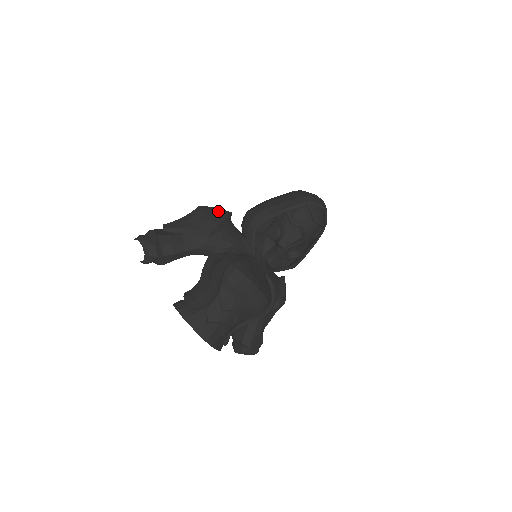
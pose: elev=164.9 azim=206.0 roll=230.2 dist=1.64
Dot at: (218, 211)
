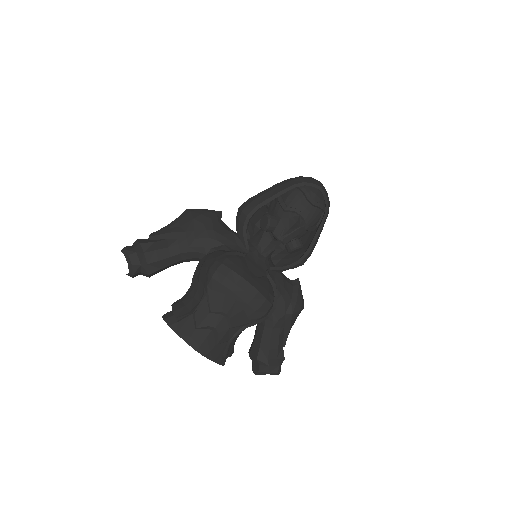
Dot at: (205, 211)
